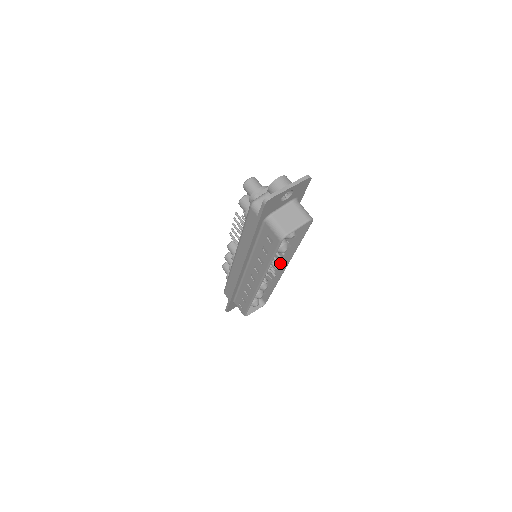
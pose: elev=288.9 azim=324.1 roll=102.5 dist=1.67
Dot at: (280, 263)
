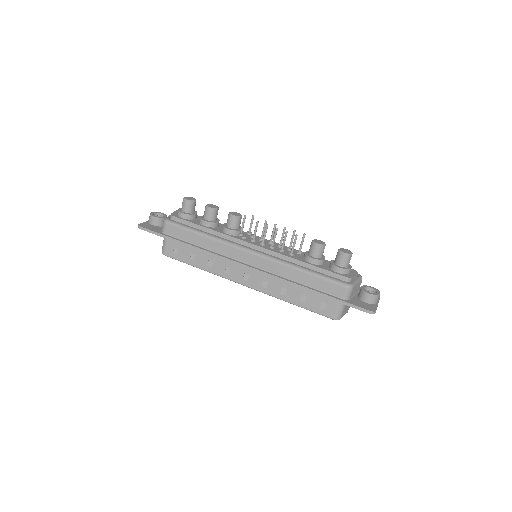
Dot at: occluded
